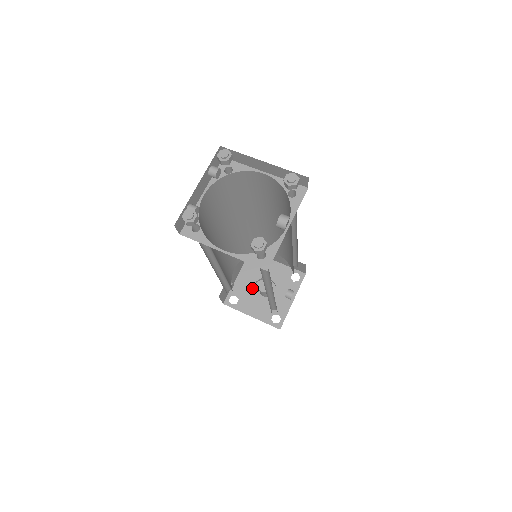
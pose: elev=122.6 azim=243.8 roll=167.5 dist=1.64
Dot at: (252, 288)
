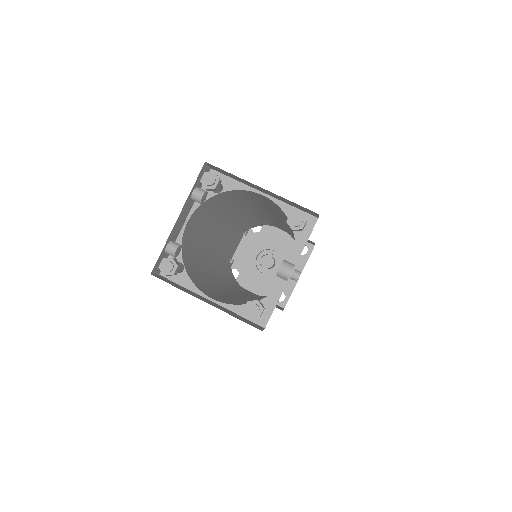
Dot at: (254, 261)
